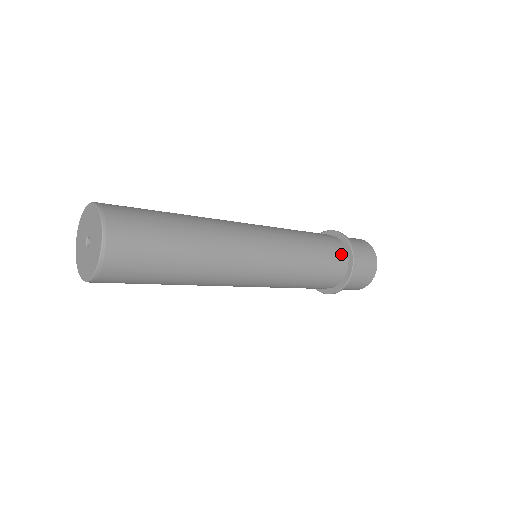
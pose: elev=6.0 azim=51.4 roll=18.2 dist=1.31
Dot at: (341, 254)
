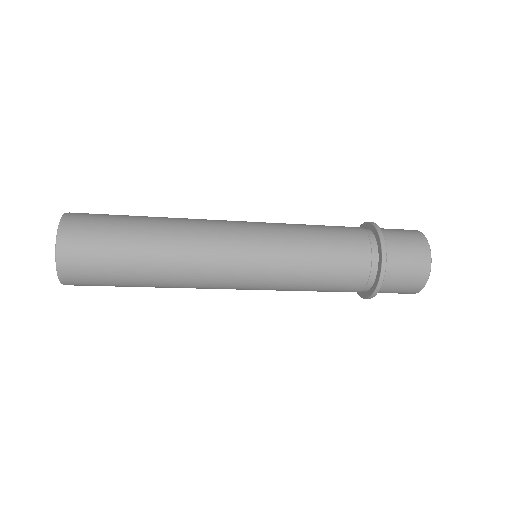
Dot at: (364, 274)
